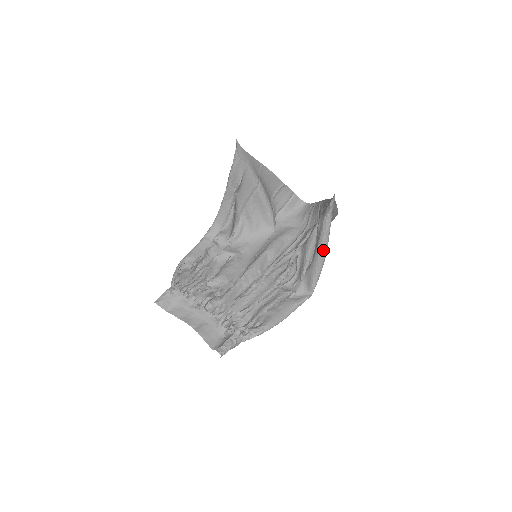
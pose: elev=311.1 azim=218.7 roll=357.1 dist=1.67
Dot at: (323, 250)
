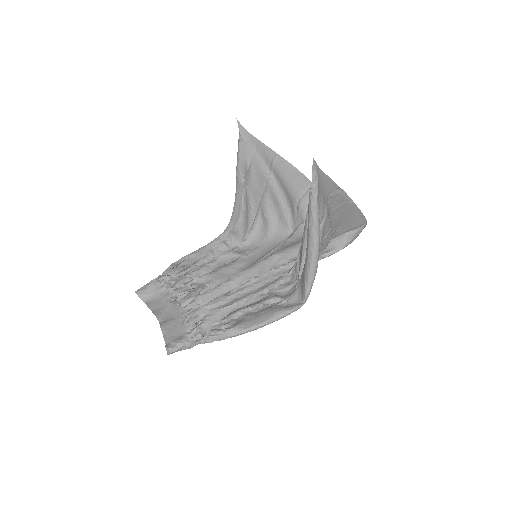
Dot at: (312, 241)
